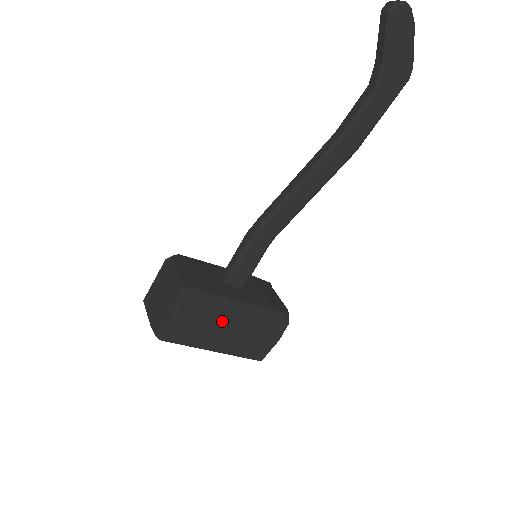
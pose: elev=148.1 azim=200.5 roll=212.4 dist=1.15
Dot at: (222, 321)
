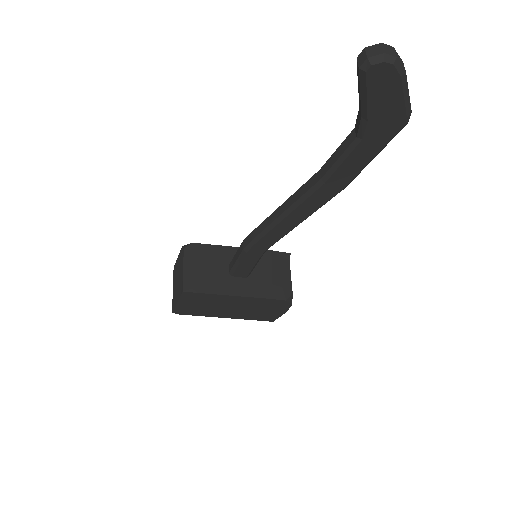
Dot at: (226, 305)
